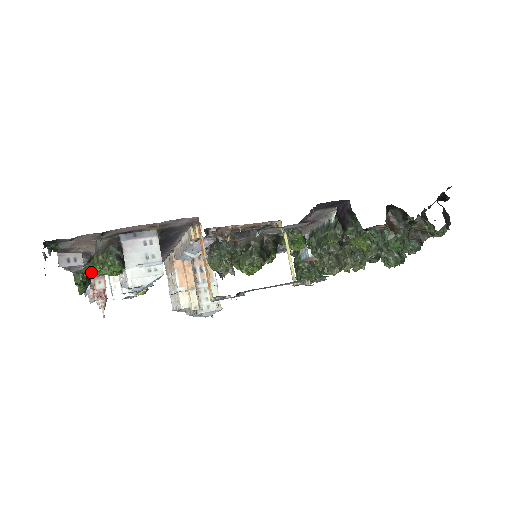
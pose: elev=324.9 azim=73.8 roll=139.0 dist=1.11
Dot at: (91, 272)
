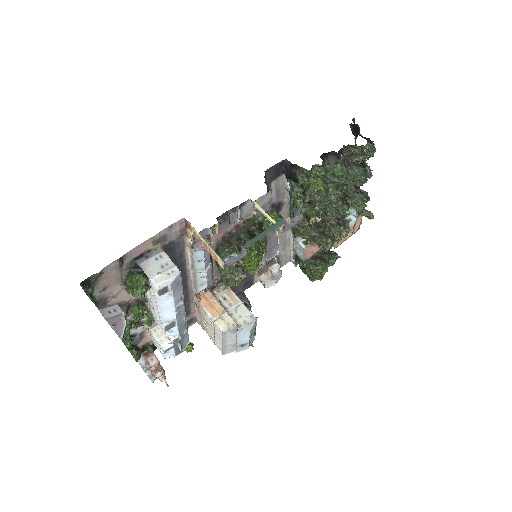
Dot at: (138, 342)
